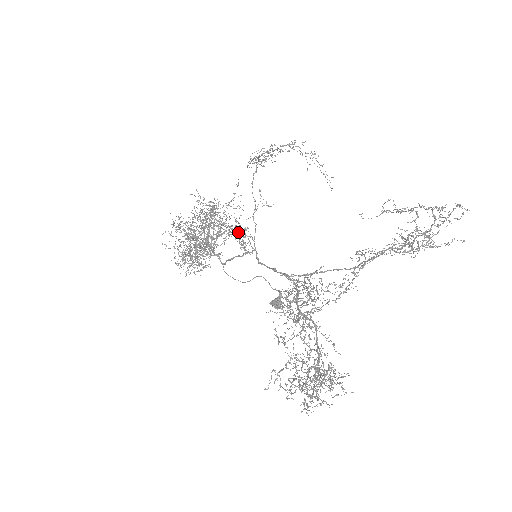
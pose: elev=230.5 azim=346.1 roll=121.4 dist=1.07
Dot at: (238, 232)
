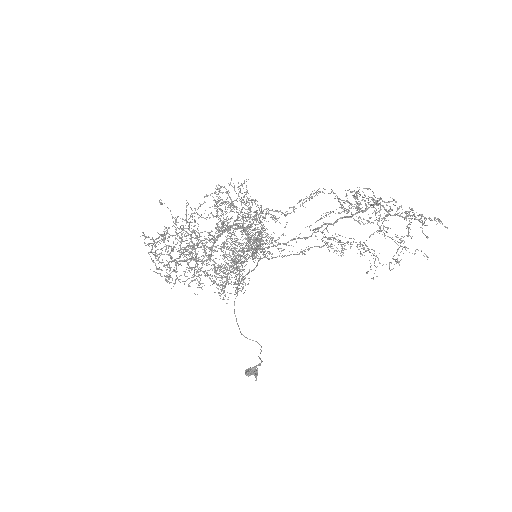
Dot at: occluded
